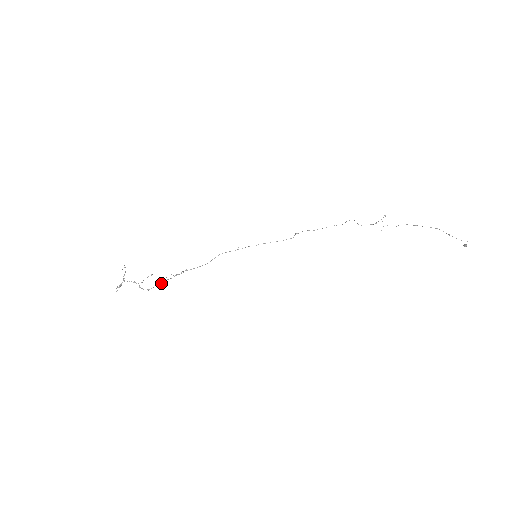
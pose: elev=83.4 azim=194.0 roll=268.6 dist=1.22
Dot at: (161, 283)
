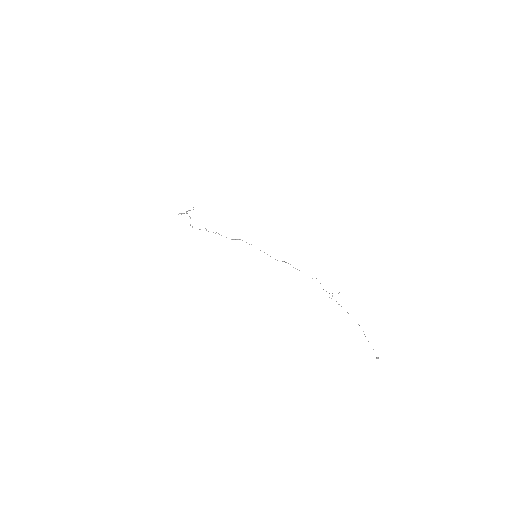
Dot at: occluded
